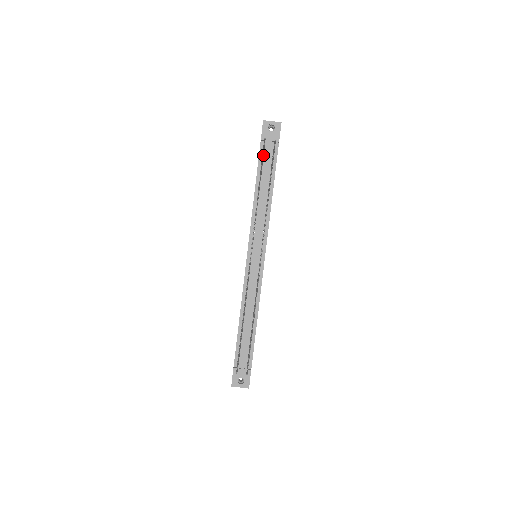
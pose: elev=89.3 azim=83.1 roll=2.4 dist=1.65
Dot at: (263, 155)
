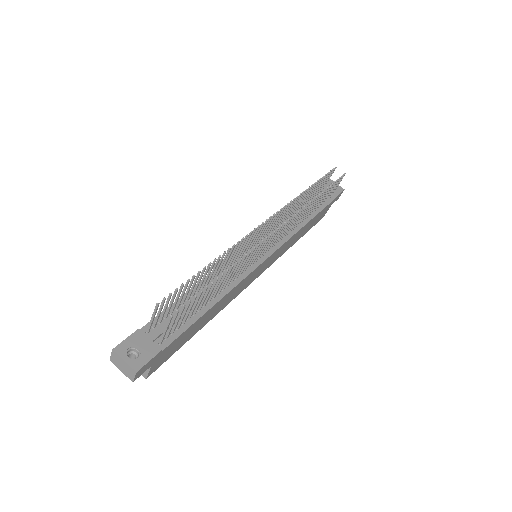
Dot at: (328, 174)
